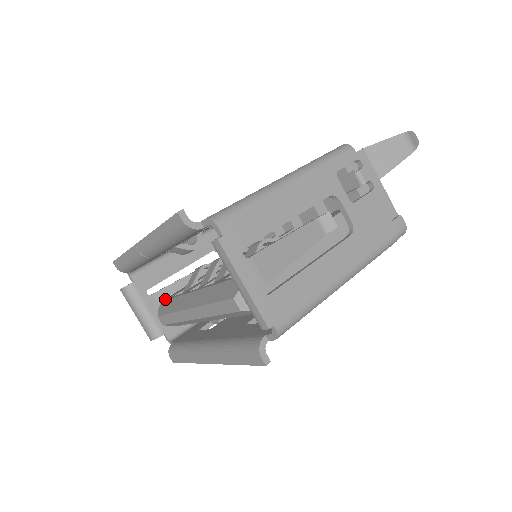
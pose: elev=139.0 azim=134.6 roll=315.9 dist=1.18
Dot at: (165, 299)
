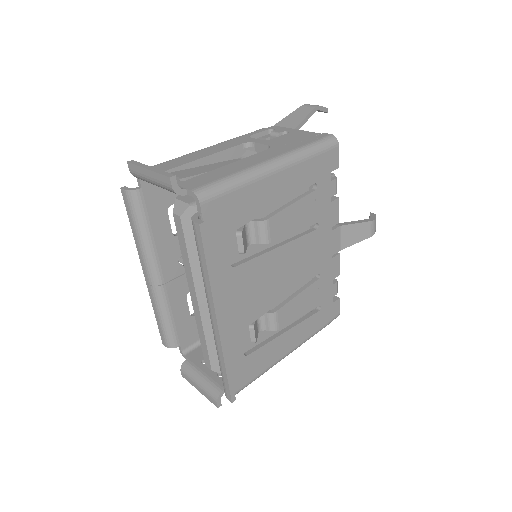
Dot at: occluded
